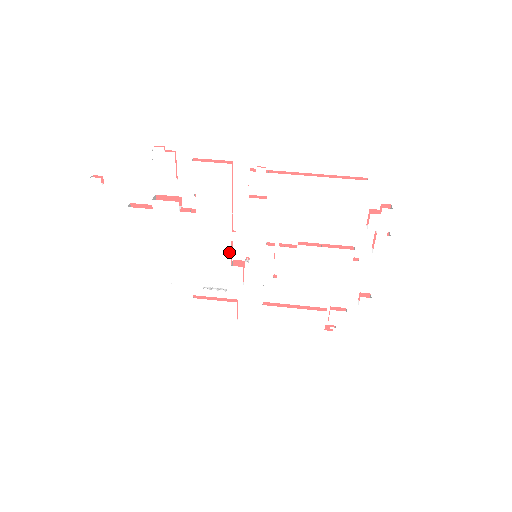
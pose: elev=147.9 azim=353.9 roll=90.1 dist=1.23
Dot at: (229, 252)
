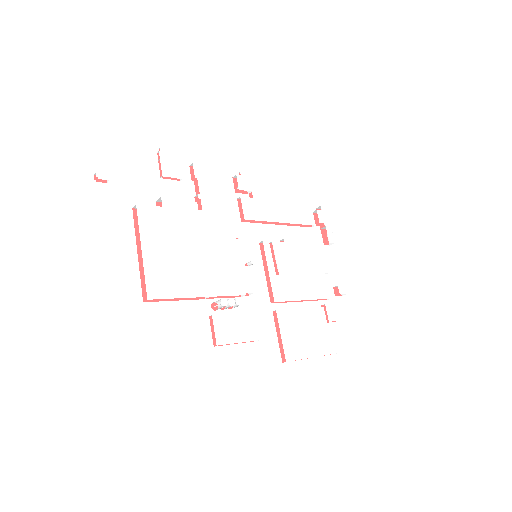
Dot at: (236, 251)
